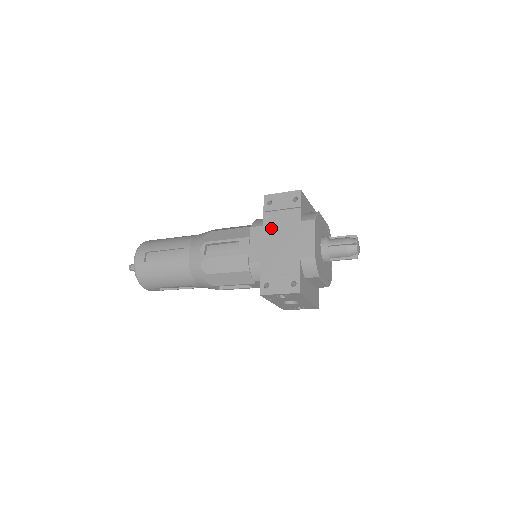
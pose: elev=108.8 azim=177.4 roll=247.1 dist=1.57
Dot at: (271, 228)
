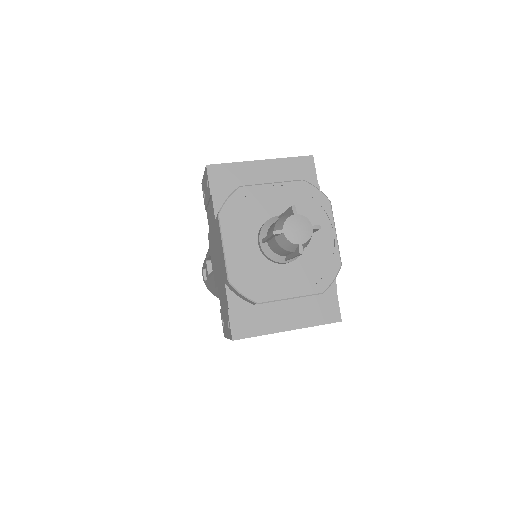
Dot at: (211, 235)
